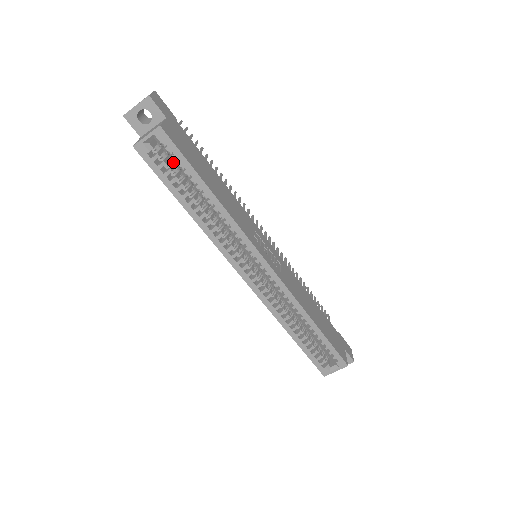
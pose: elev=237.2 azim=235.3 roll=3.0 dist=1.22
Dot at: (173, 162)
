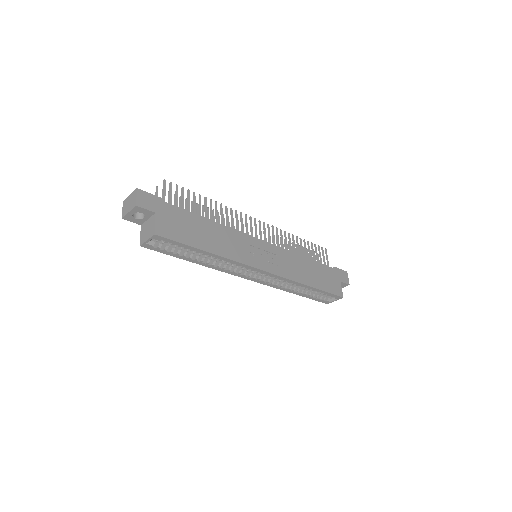
Dot at: occluded
